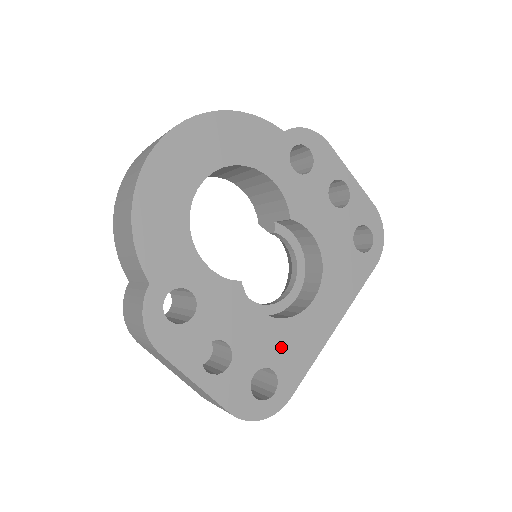
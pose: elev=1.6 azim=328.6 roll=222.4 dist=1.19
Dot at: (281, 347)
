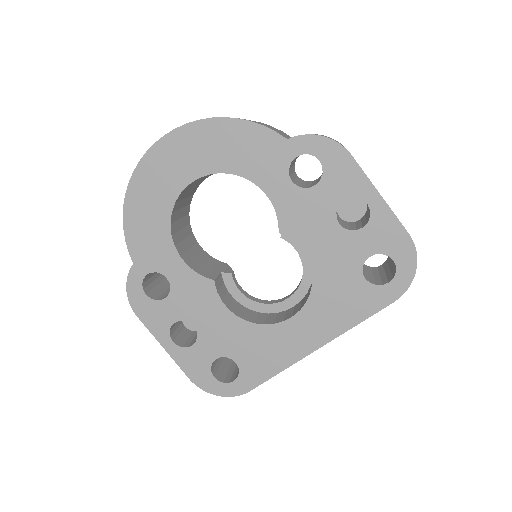
Dot at: (247, 346)
